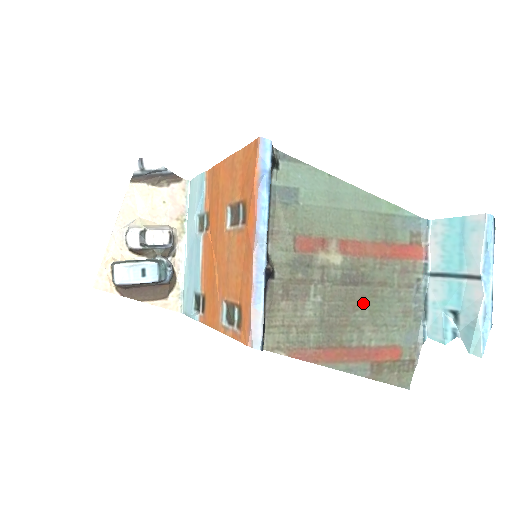
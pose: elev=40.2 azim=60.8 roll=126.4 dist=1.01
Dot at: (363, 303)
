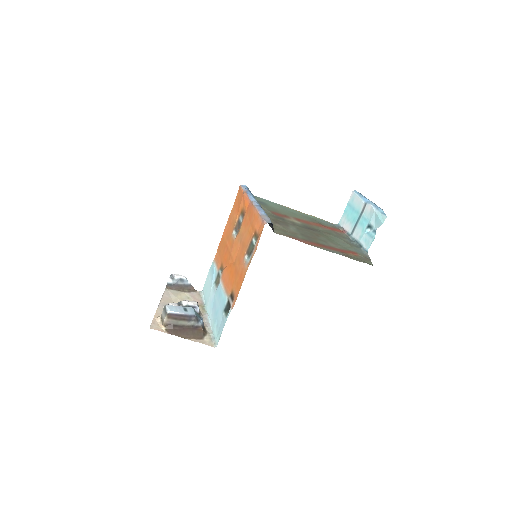
Dot at: (321, 236)
